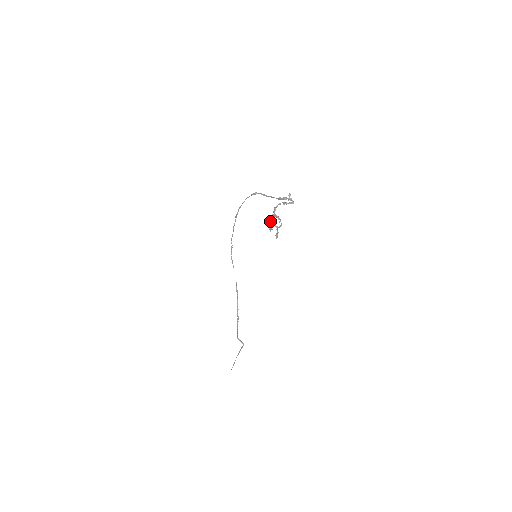
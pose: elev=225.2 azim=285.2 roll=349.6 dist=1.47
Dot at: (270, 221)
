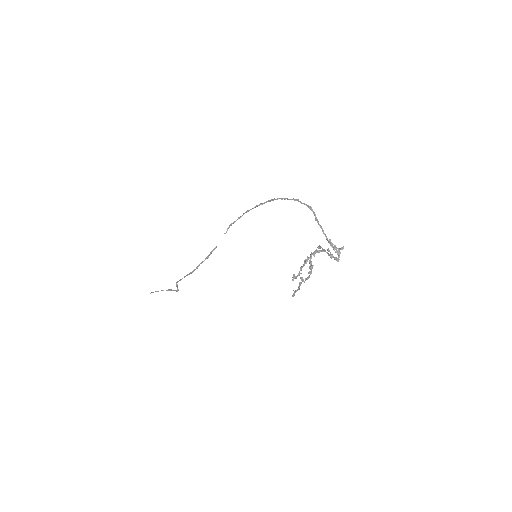
Dot at: (301, 266)
